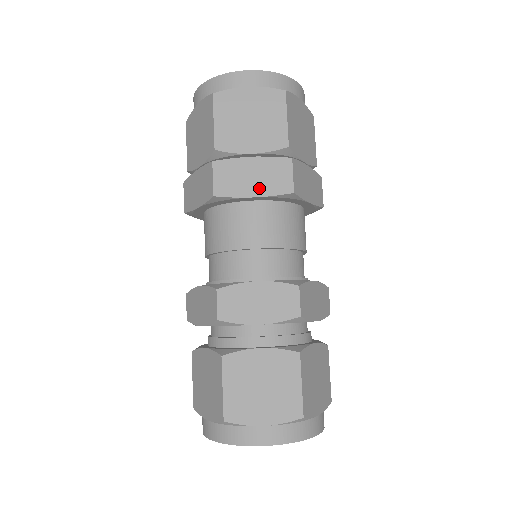
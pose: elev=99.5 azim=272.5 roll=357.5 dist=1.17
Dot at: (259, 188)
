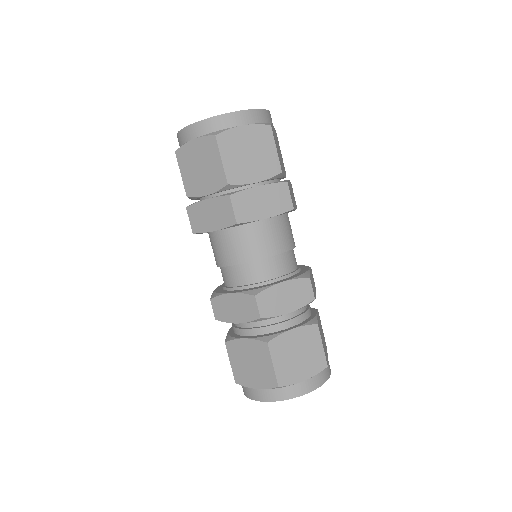
Dot at: (269, 210)
